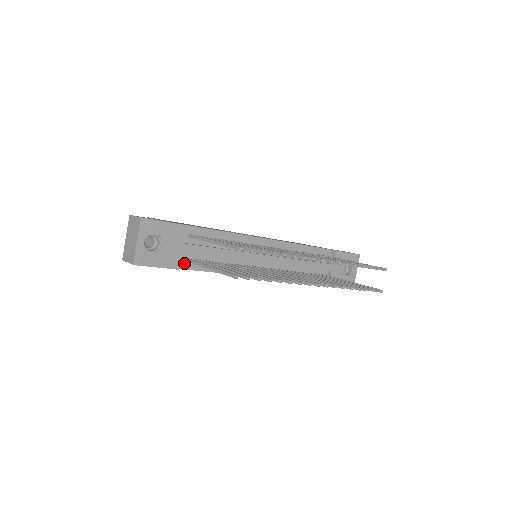
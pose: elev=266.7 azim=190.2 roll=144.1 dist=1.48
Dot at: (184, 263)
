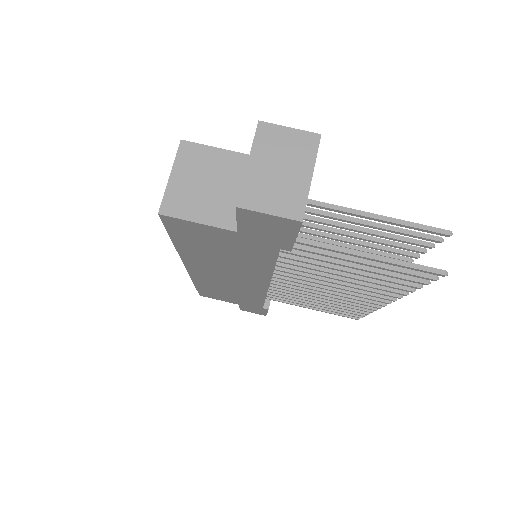
Dot at: occluded
